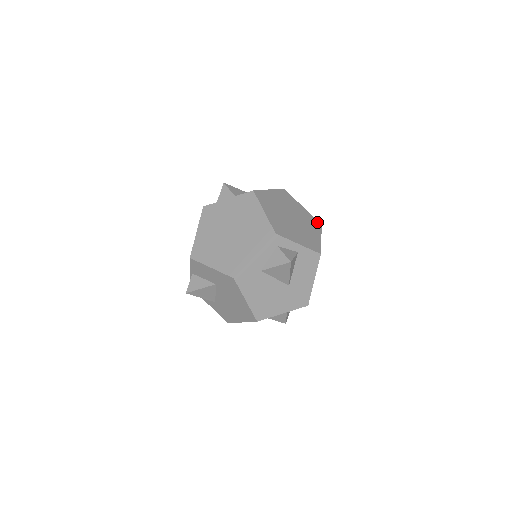
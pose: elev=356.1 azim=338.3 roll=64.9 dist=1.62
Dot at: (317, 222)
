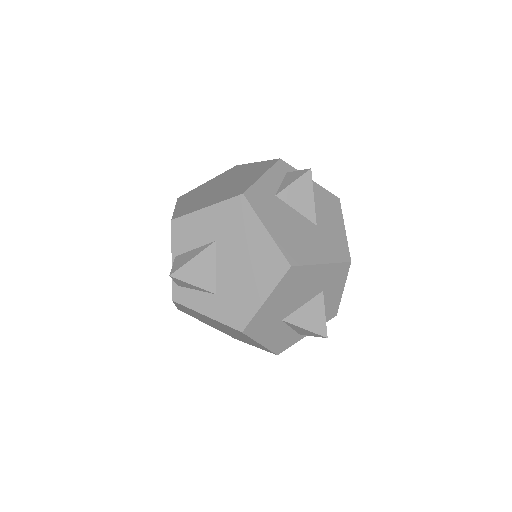
Dot at: occluded
